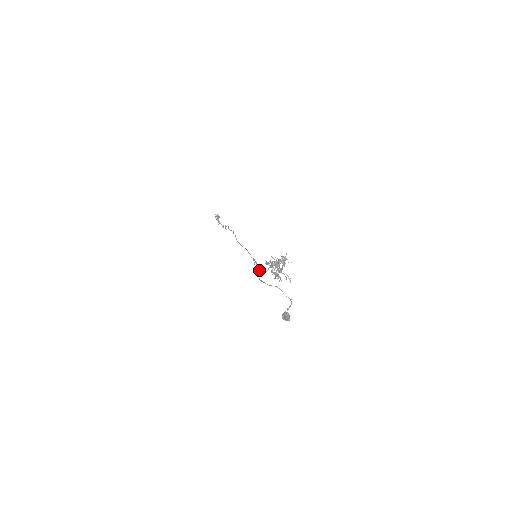
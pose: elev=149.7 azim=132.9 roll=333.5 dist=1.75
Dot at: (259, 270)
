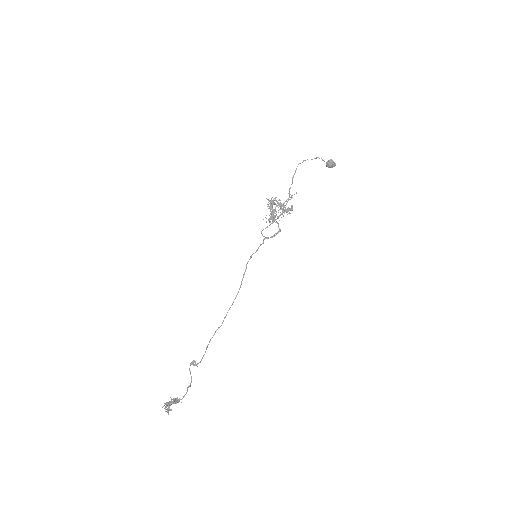
Dot at: occluded
